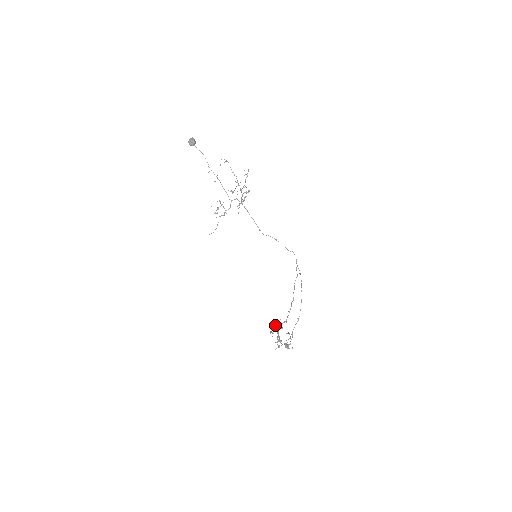
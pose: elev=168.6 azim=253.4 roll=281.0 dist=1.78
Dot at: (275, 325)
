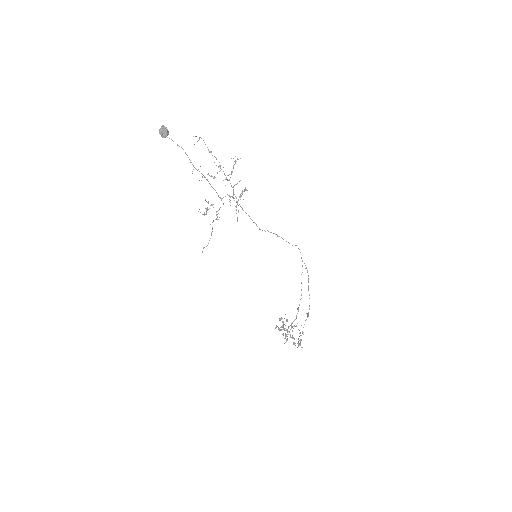
Dot at: (280, 319)
